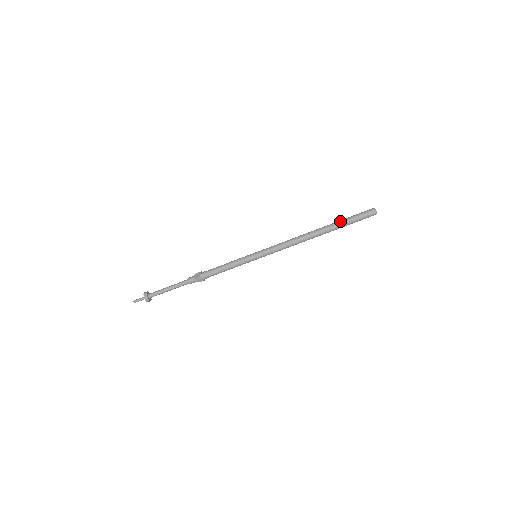
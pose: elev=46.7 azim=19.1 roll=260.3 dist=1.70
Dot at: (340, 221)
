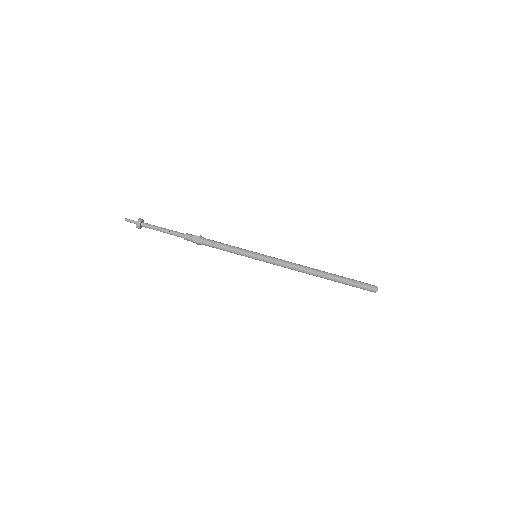
Dot at: (343, 280)
